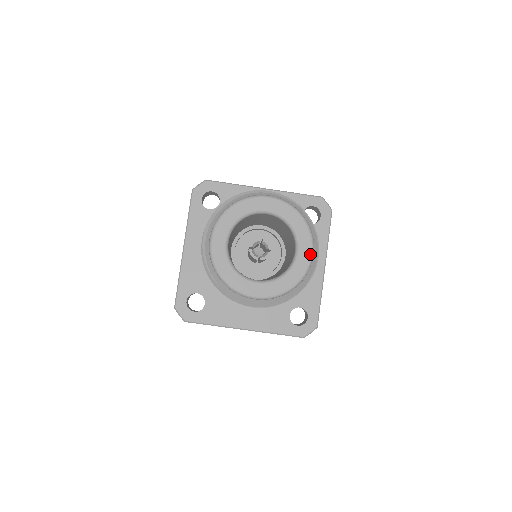
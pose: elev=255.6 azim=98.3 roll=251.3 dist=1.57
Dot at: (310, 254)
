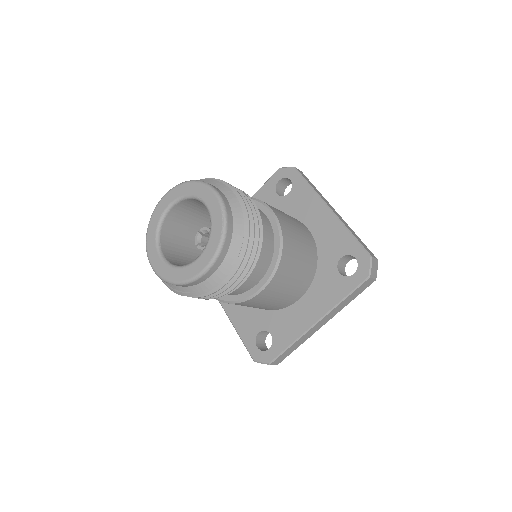
Dot at: (215, 196)
